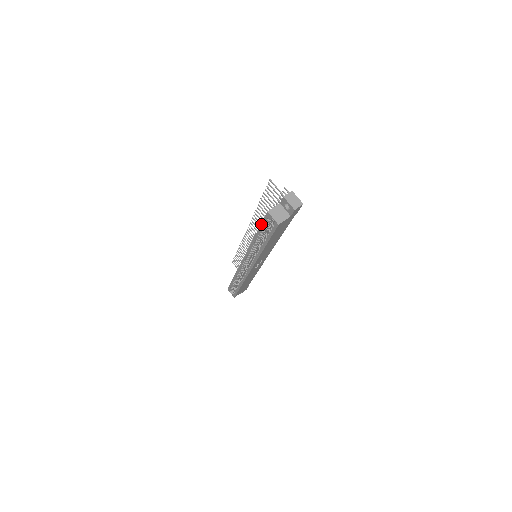
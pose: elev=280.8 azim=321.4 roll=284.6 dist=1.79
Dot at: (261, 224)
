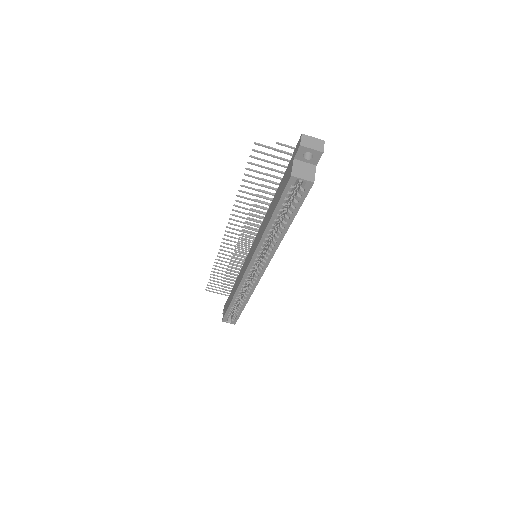
Dot at: (279, 201)
